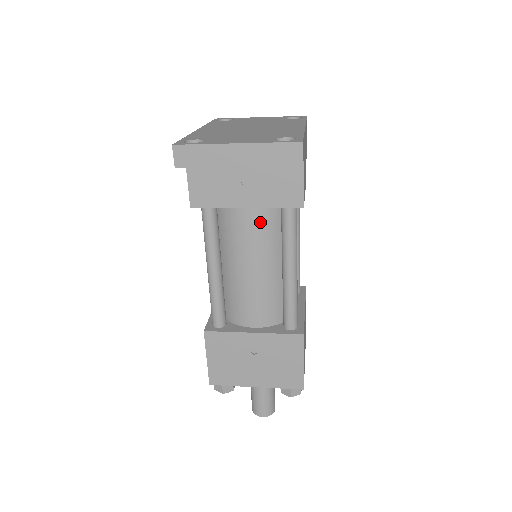
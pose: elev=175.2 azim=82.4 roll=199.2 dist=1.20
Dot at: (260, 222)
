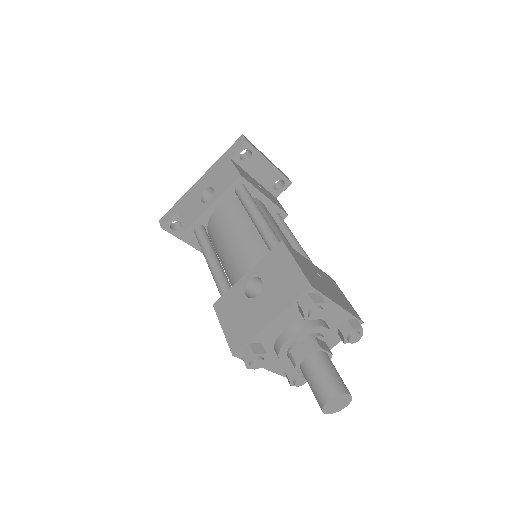
Dot at: occluded
